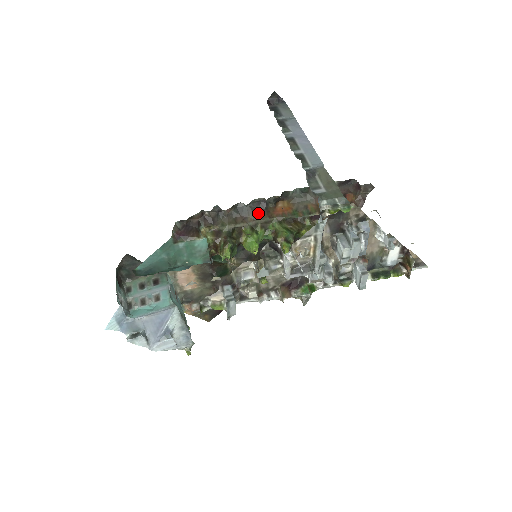
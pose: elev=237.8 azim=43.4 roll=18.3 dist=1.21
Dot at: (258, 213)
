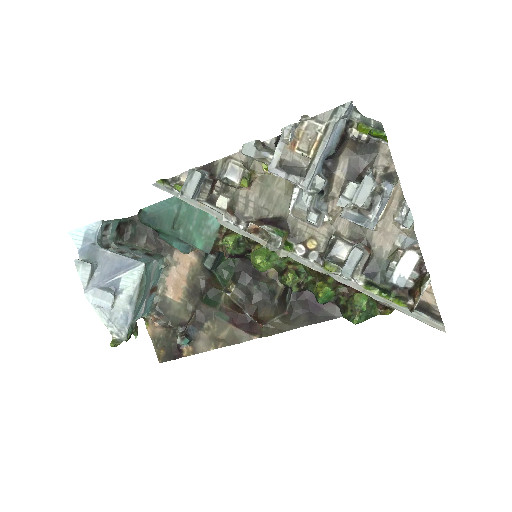
Dot at: occluded
